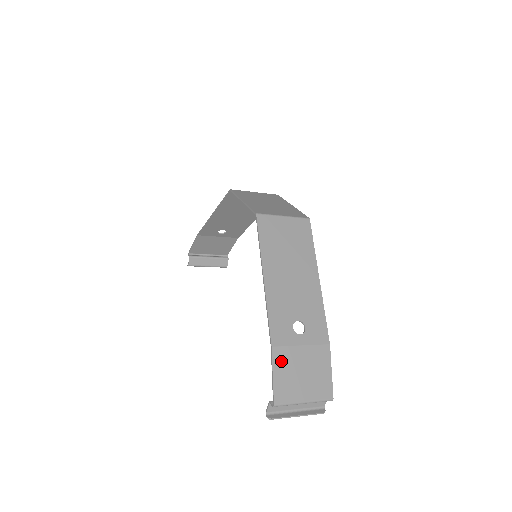
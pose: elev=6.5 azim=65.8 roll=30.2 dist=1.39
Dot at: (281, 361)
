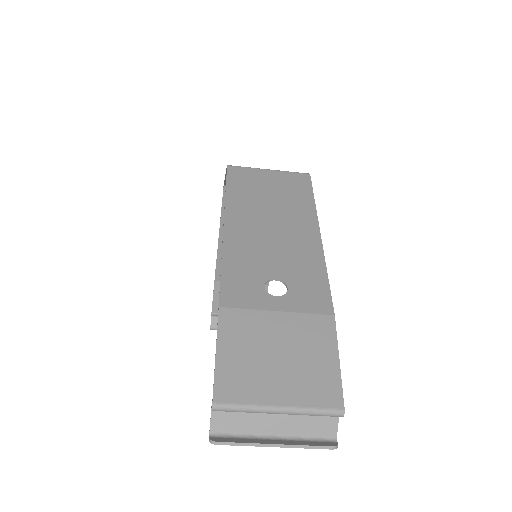
Dot at: (235, 331)
